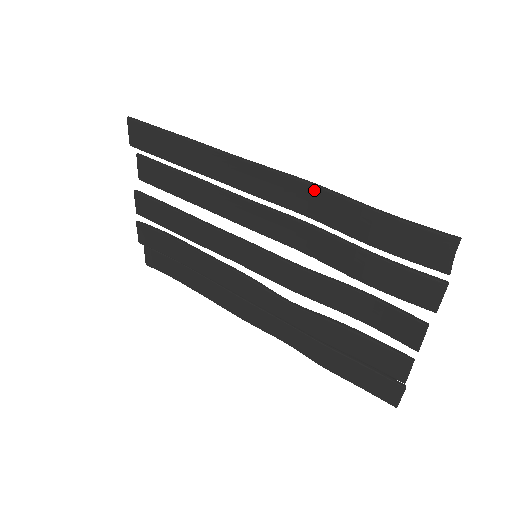
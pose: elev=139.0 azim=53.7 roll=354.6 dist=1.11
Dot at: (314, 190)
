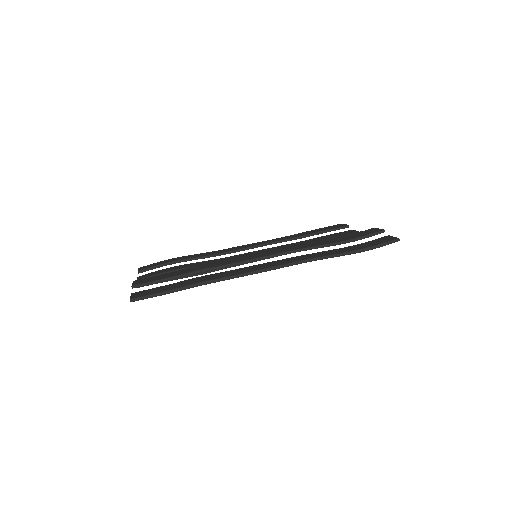
Dot at: occluded
